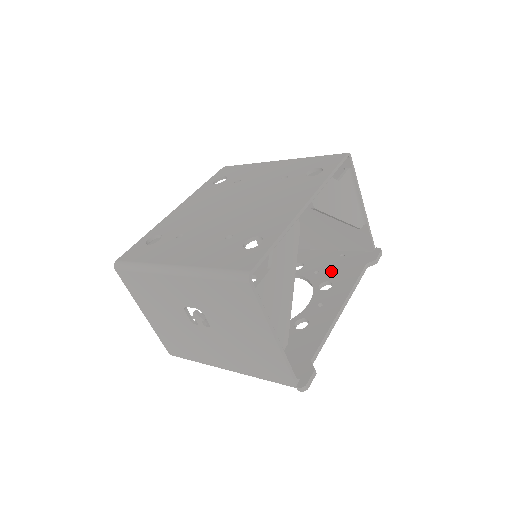
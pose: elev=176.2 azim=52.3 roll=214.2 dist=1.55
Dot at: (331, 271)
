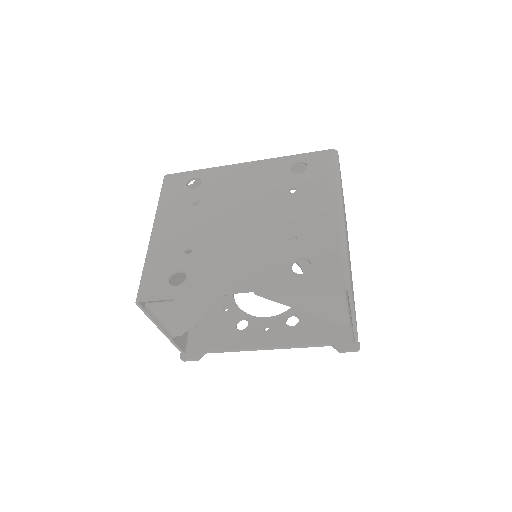
Dot at: (314, 315)
